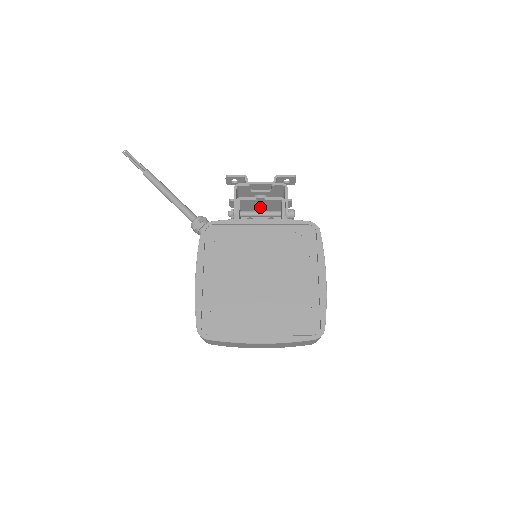
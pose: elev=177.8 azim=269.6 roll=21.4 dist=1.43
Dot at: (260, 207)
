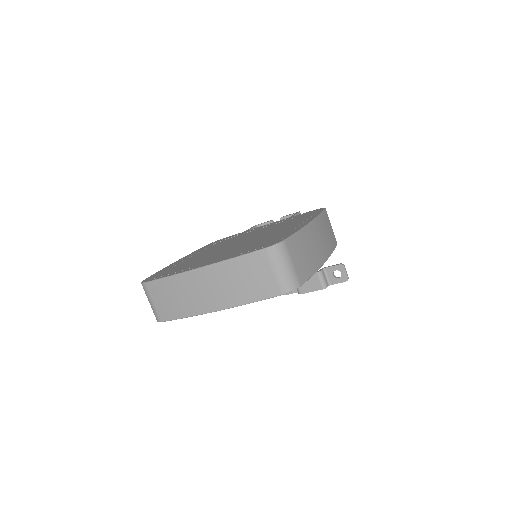
Dot at: occluded
